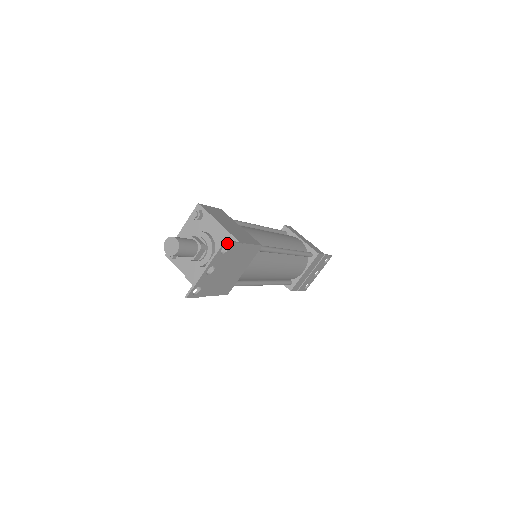
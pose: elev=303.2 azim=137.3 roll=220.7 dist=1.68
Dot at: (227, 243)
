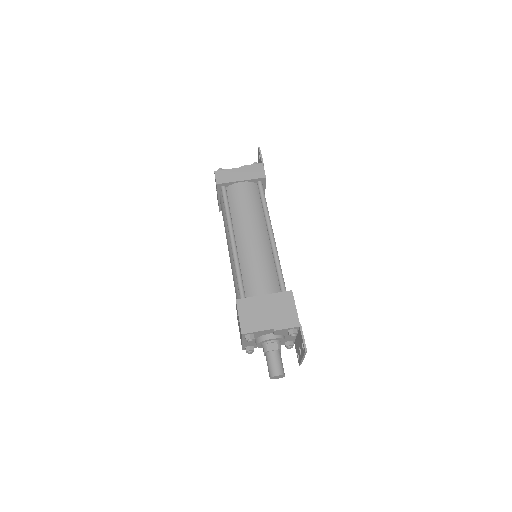
Dot at: (305, 346)
